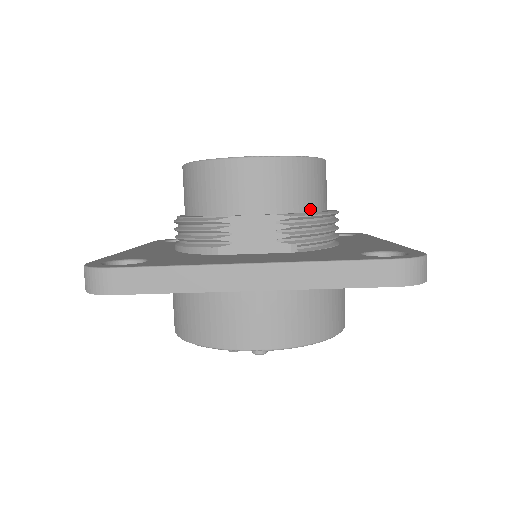
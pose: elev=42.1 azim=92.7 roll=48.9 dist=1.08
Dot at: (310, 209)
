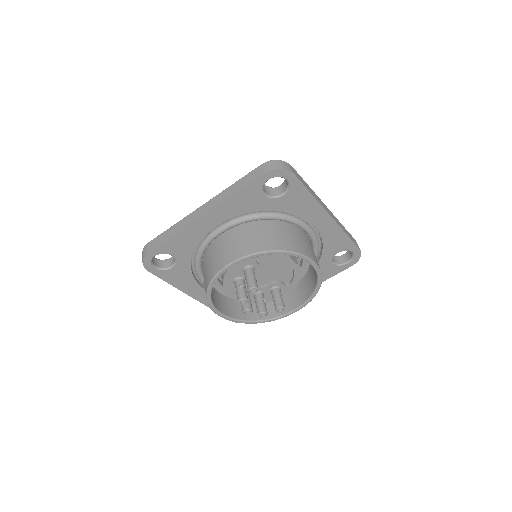
Dot at: occluded
